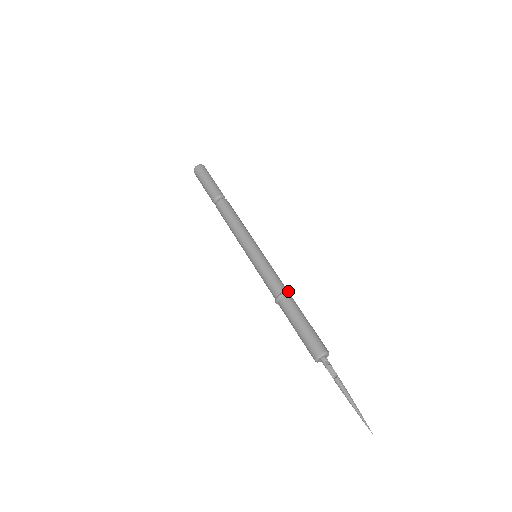
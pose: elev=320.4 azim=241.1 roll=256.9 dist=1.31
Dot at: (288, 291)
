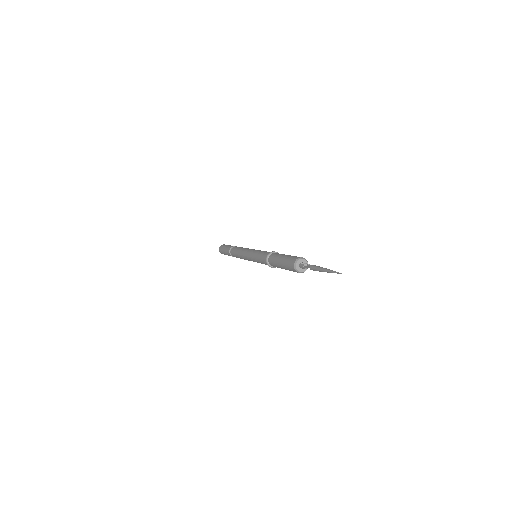
Dot at: (276, 252)
